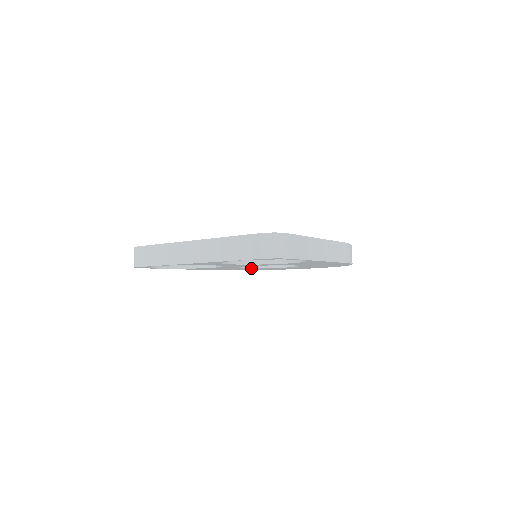
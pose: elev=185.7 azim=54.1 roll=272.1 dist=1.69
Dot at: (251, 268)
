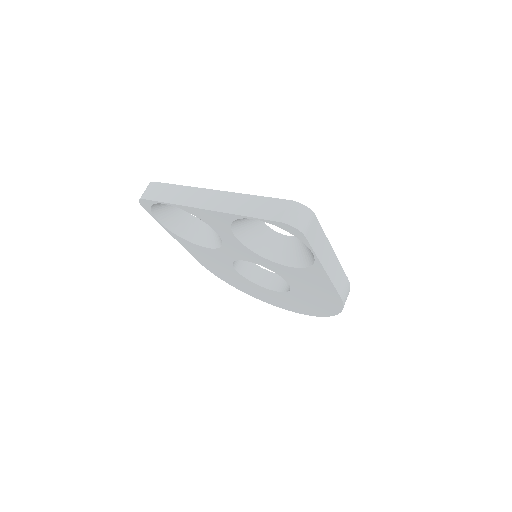
Dot at: (240, 275)
